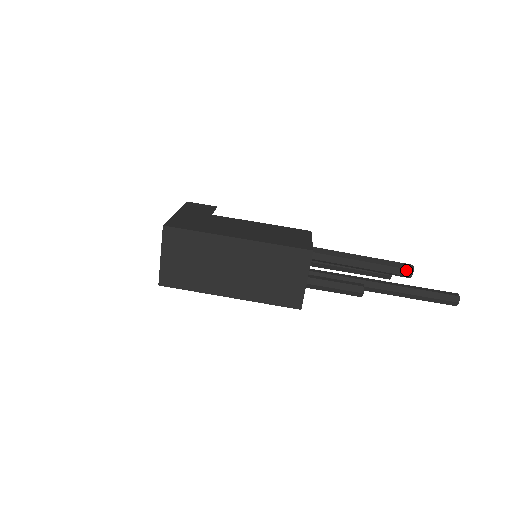
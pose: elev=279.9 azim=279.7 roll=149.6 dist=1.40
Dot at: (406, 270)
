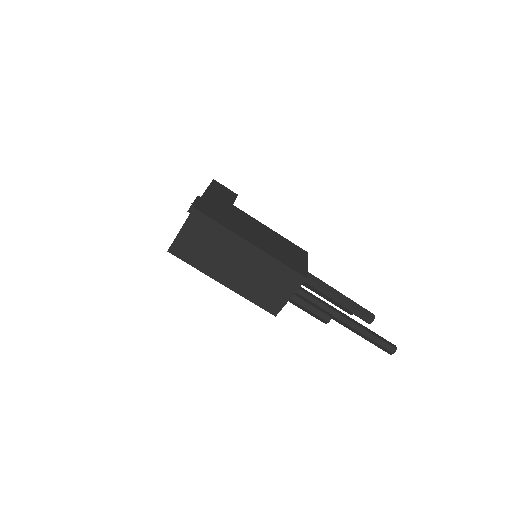
Dot at: (368, 317)
